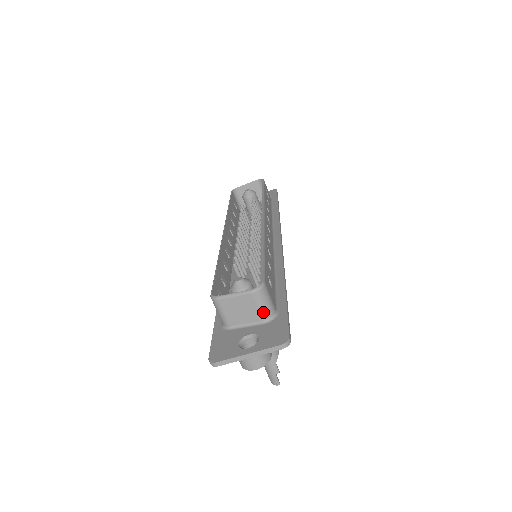
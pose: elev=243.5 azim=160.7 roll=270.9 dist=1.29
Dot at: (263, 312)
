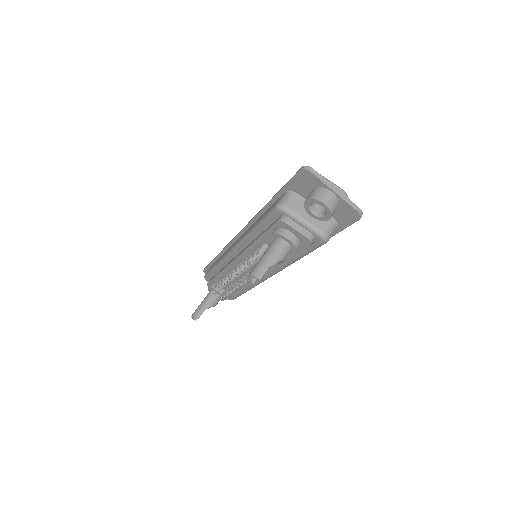
Dot at: occluded
